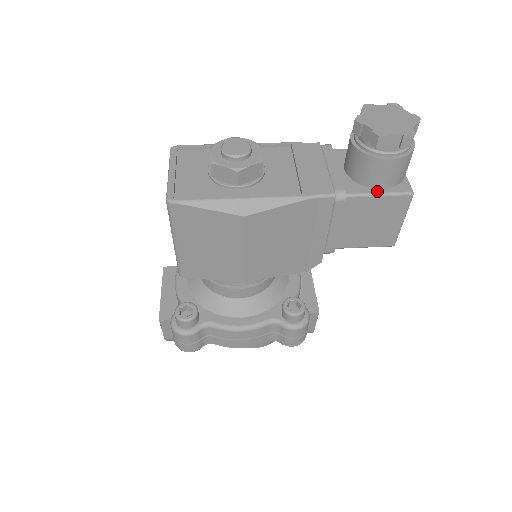
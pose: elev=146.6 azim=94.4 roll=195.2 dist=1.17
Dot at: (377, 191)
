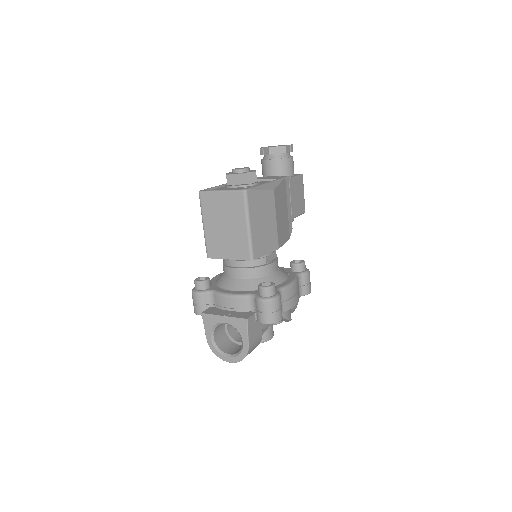
Dot at: (293, 176)
